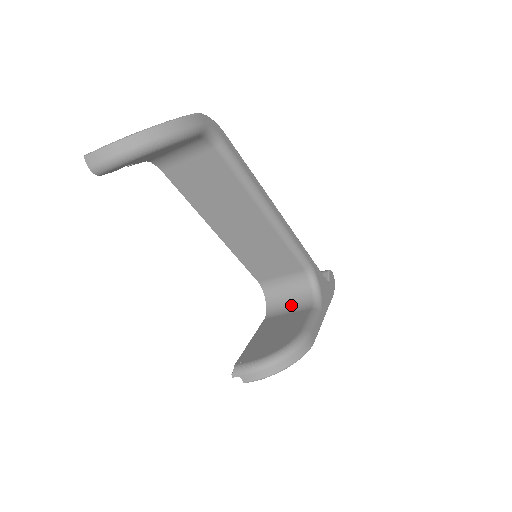
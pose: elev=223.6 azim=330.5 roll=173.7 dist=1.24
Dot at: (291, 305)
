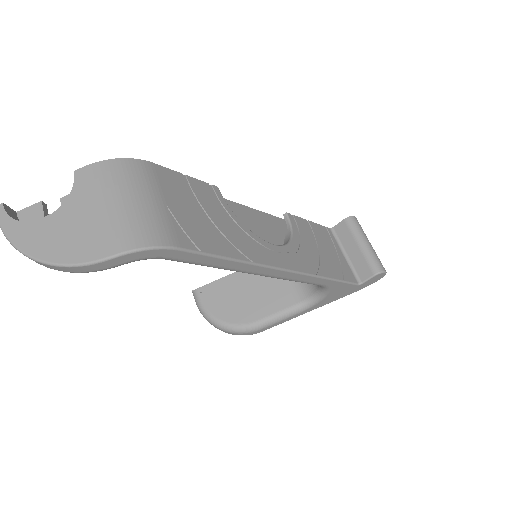
Dot at: occluded
